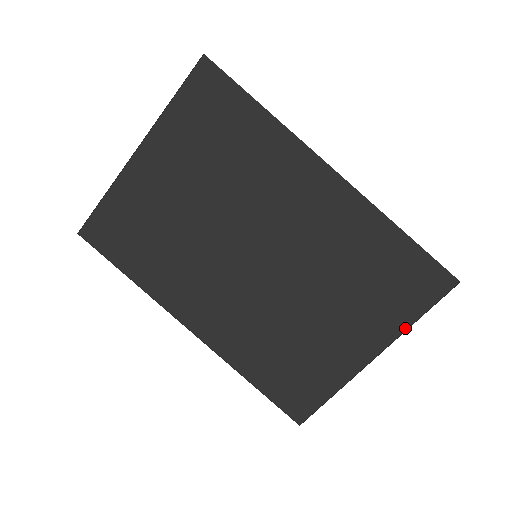
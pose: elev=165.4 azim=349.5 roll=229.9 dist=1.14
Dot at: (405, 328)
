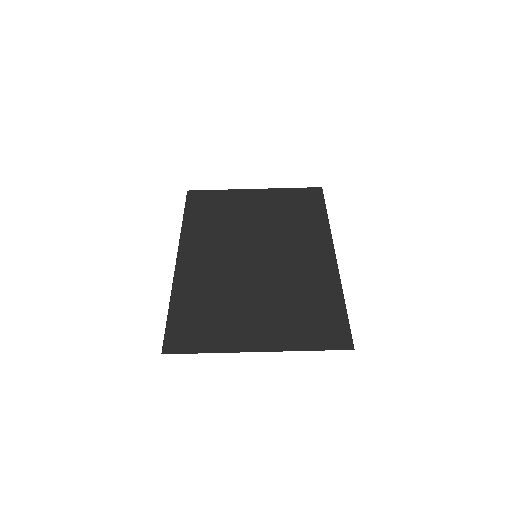
Dot at: (296, 349)
